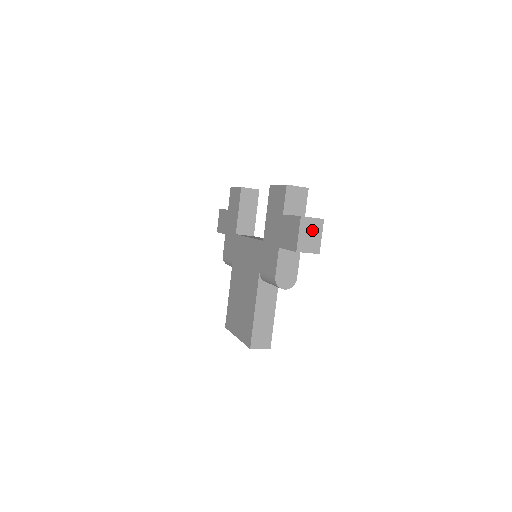
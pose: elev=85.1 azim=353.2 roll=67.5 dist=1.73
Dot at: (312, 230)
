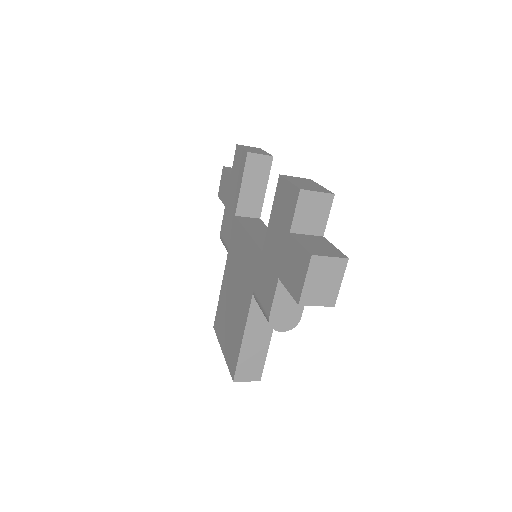
Dot at: (327, 274)
